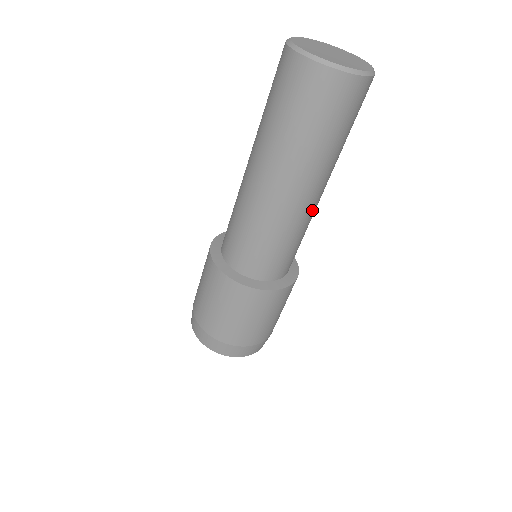
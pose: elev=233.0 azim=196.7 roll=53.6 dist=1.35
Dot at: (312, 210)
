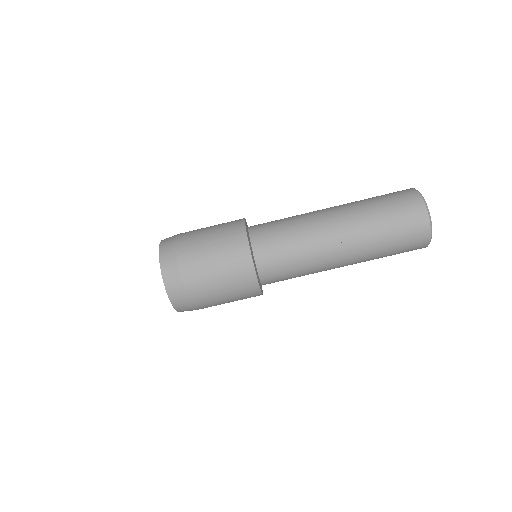
Dot at: occluded
